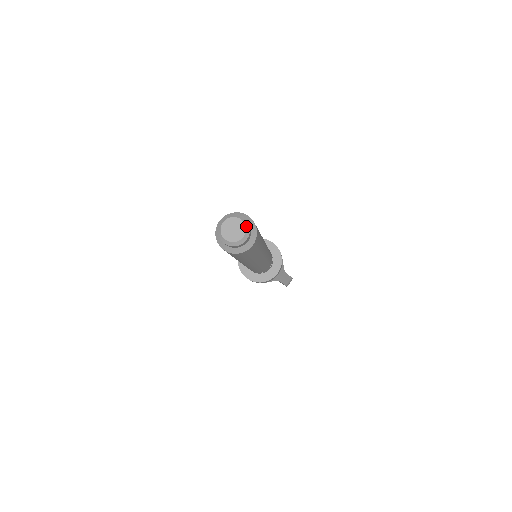
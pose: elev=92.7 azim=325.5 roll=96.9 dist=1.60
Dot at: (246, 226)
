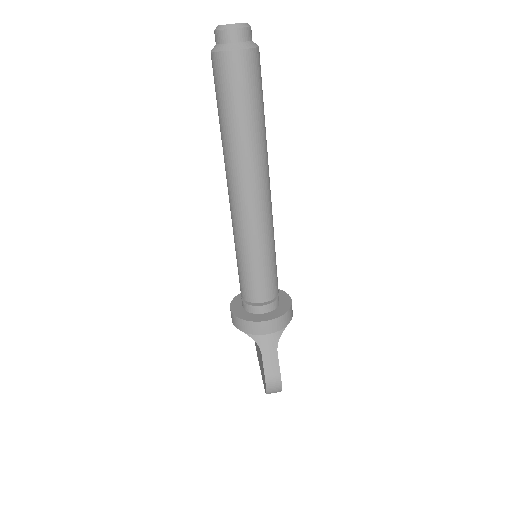
Dot at: (245, 24)
